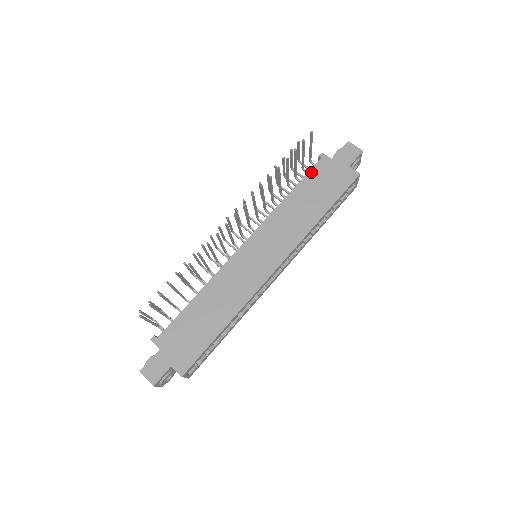
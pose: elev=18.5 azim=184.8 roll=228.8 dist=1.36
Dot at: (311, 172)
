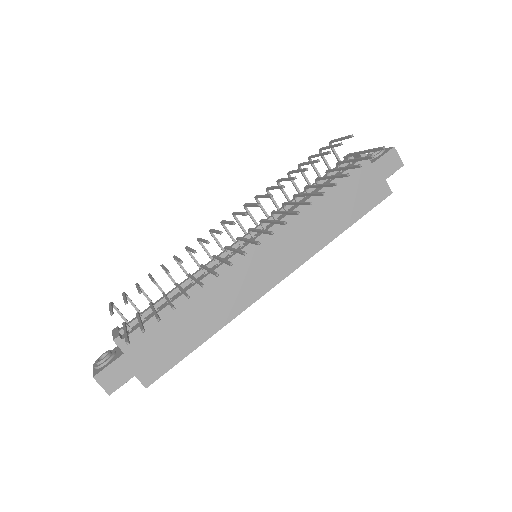
Dot at: (346, 173)
